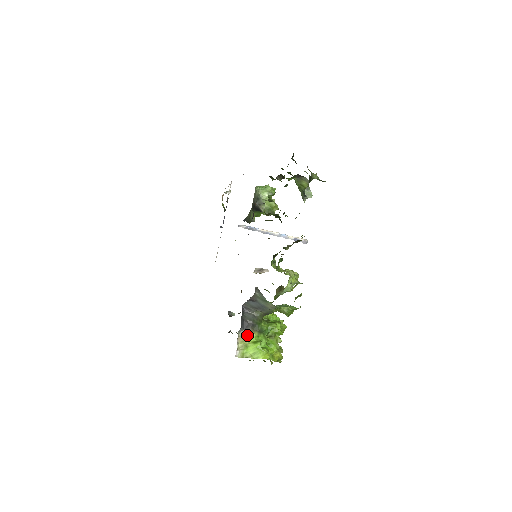
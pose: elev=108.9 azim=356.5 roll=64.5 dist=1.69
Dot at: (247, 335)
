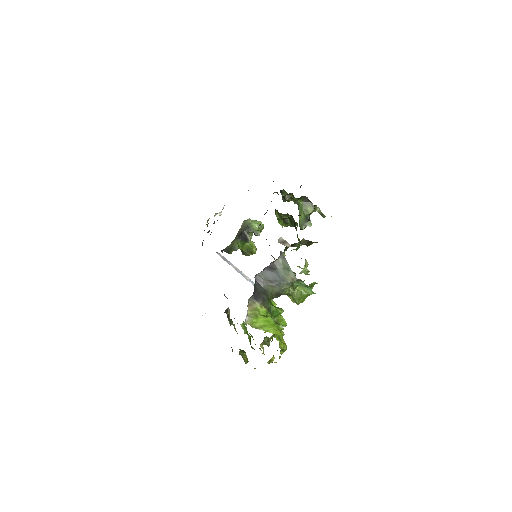
Dot at: (257, 306)
